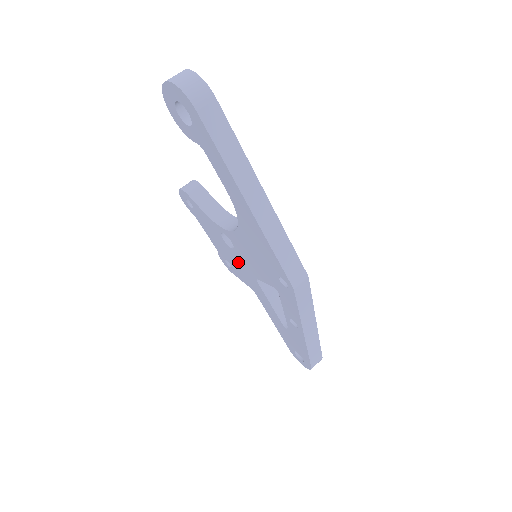
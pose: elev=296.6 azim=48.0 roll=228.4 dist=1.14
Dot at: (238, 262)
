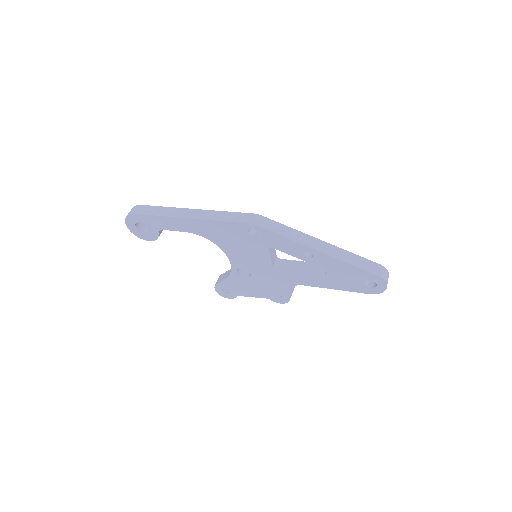
Dot at: (265, 278)
